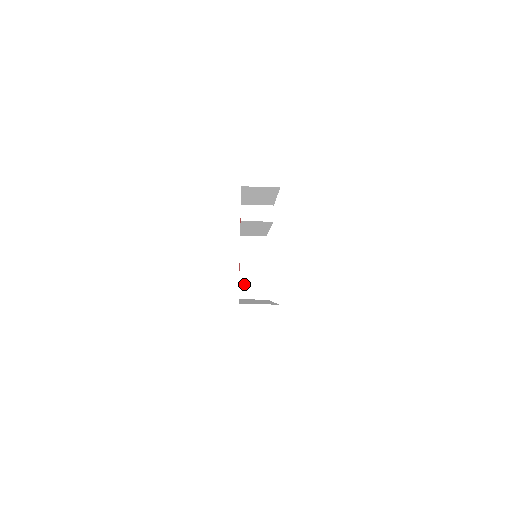
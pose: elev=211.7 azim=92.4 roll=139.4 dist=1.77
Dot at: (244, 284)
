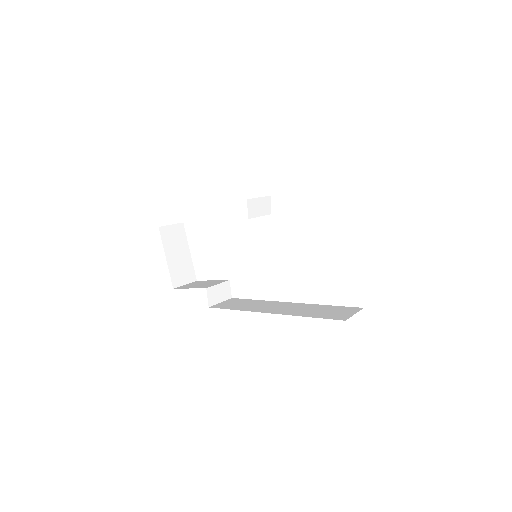
Dot at: (210, 288)
